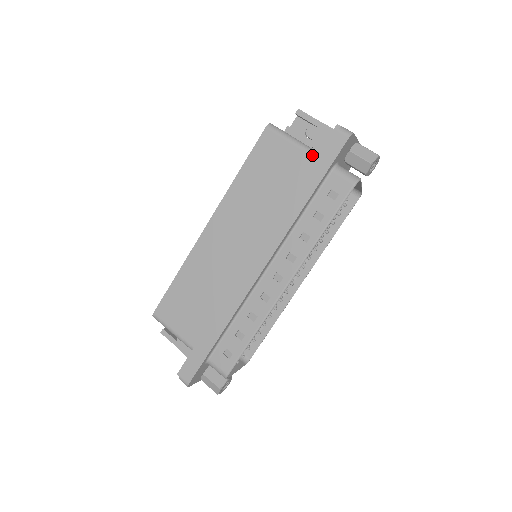
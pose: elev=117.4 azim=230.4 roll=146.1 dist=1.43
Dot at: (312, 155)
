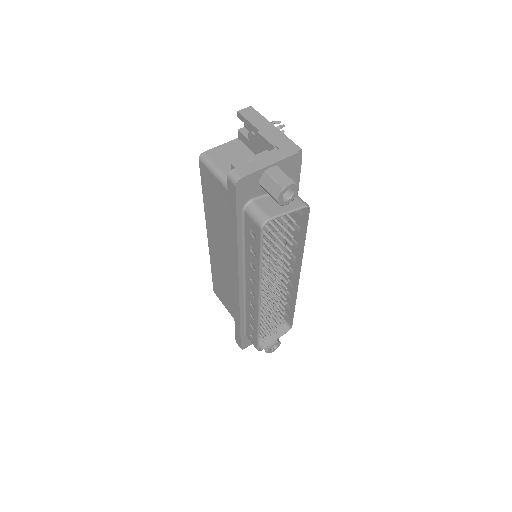
Dot at: occluded
